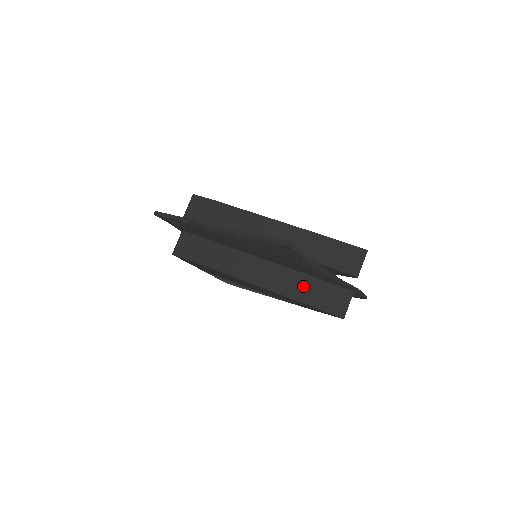
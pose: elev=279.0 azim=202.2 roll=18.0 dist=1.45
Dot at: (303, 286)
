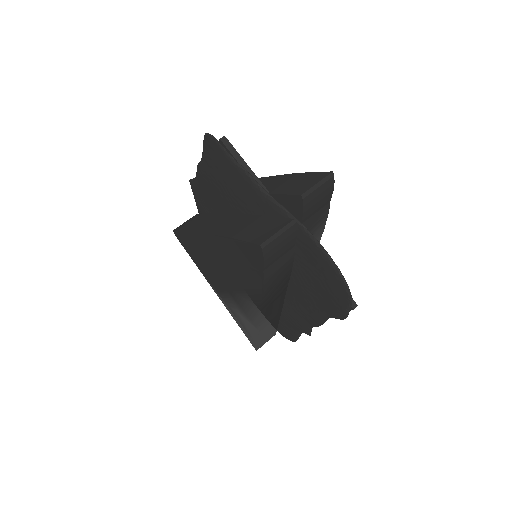
Dot at: (245, 224)
